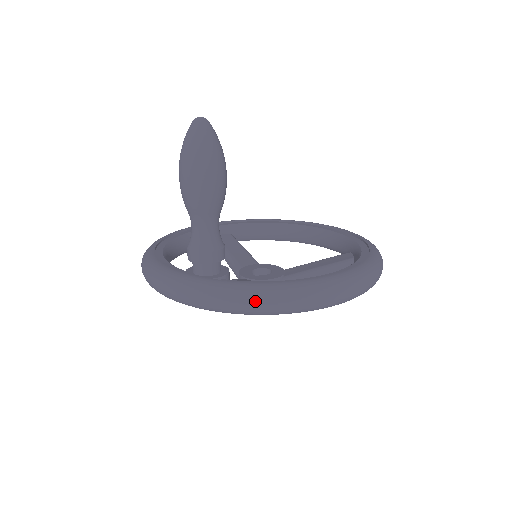
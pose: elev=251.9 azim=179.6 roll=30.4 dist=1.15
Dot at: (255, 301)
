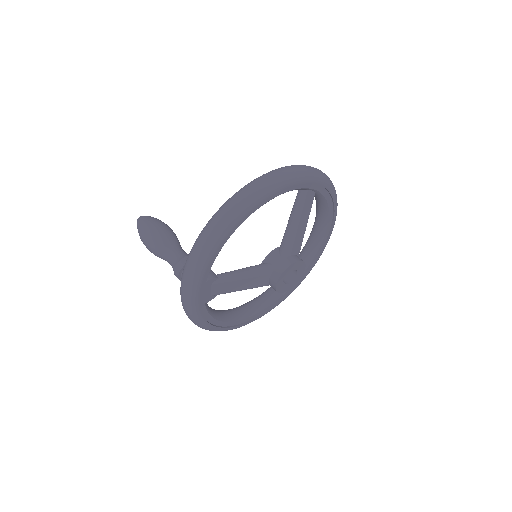
Dot at: (193, 252)
